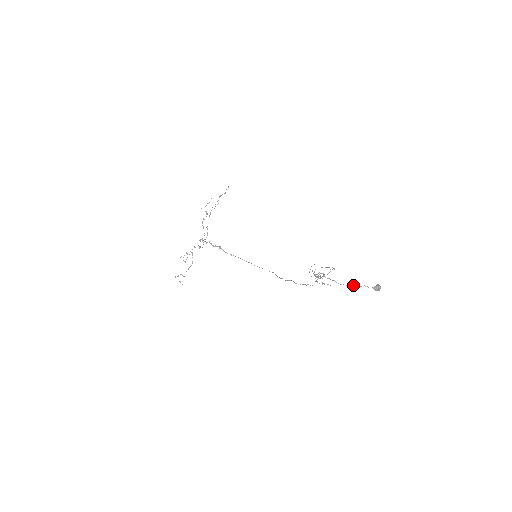
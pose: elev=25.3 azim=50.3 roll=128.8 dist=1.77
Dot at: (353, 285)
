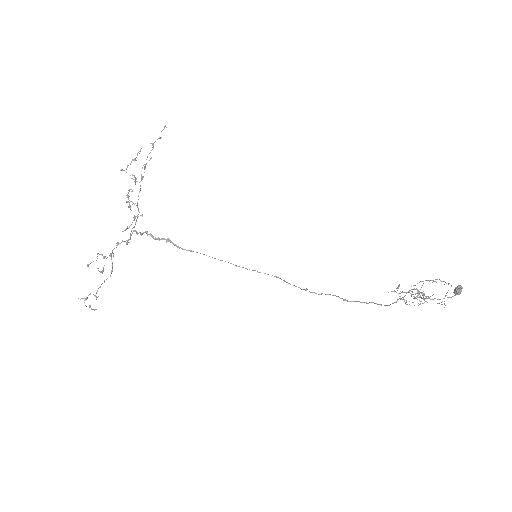
Dot at: (447, 297)
